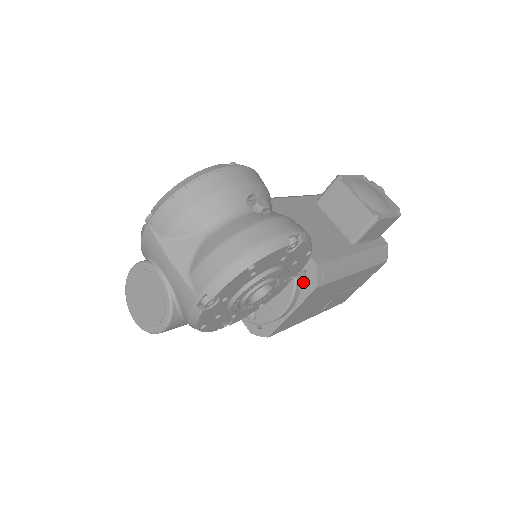
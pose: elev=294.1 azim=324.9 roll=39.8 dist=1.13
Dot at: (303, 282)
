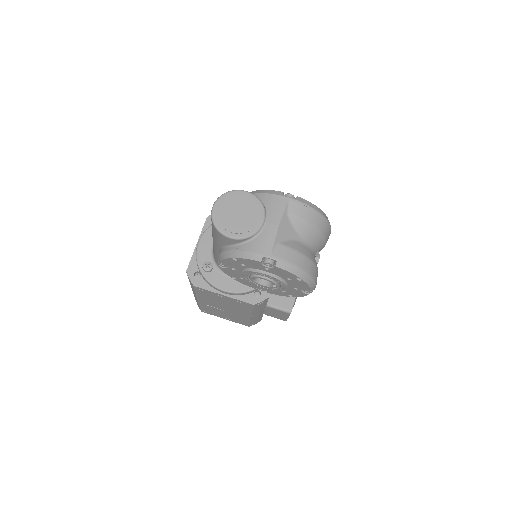
Dot at: (251, 294)
